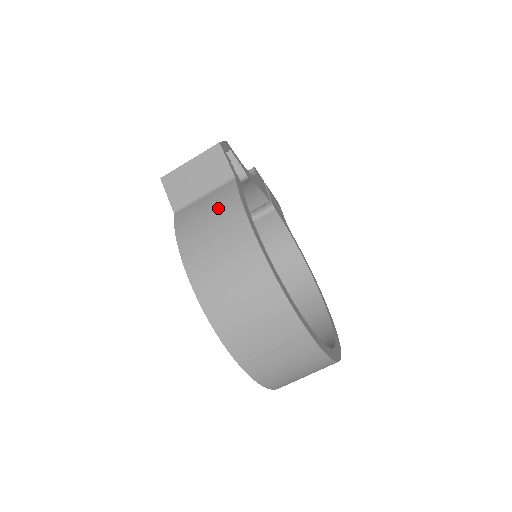
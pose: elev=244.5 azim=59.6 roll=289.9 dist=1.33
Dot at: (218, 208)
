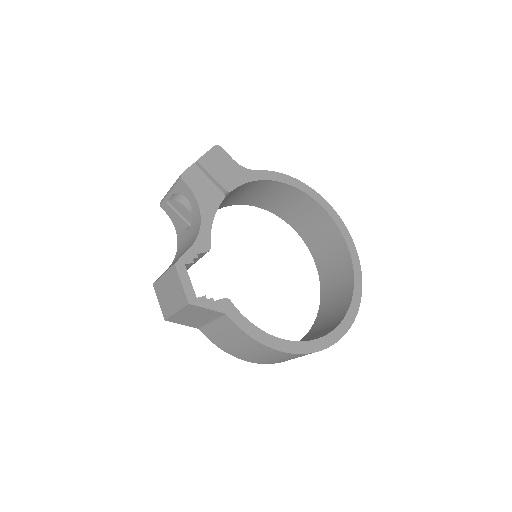
Dot at: (236, 339)
